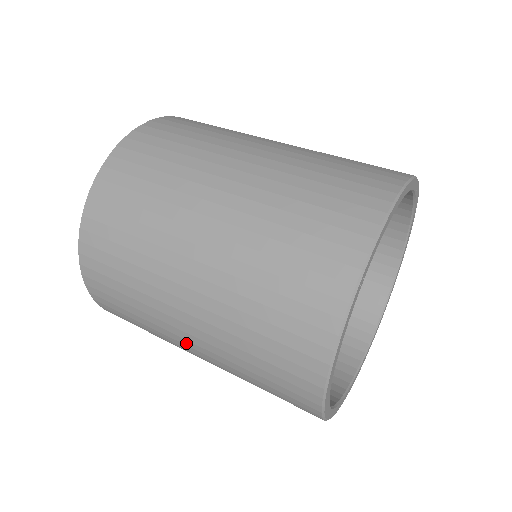
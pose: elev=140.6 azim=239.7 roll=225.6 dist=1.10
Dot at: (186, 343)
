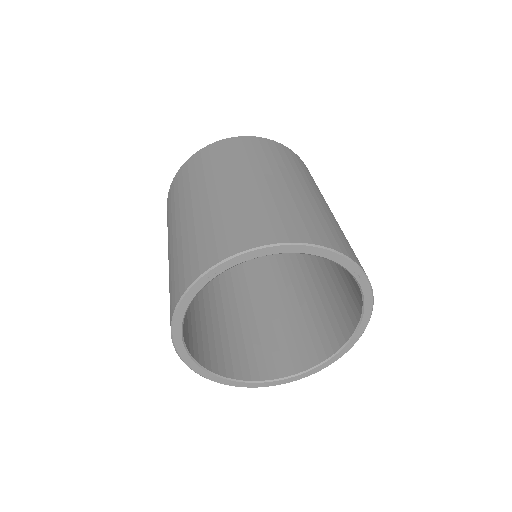
Dot at: occluded
